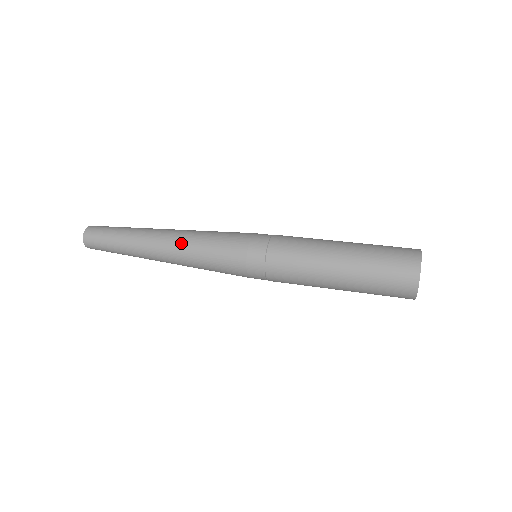
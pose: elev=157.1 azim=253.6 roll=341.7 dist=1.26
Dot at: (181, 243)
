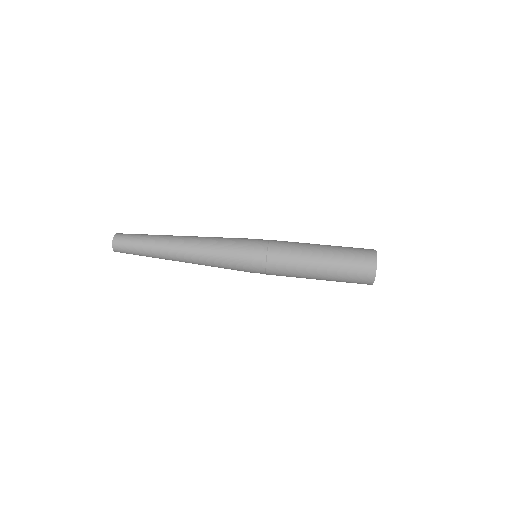
Dot at: (198, 262)
